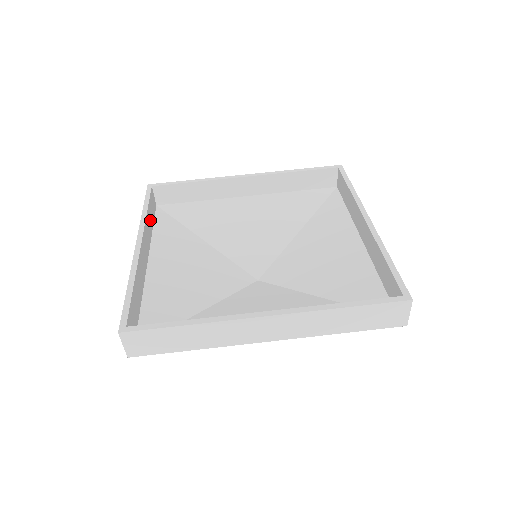
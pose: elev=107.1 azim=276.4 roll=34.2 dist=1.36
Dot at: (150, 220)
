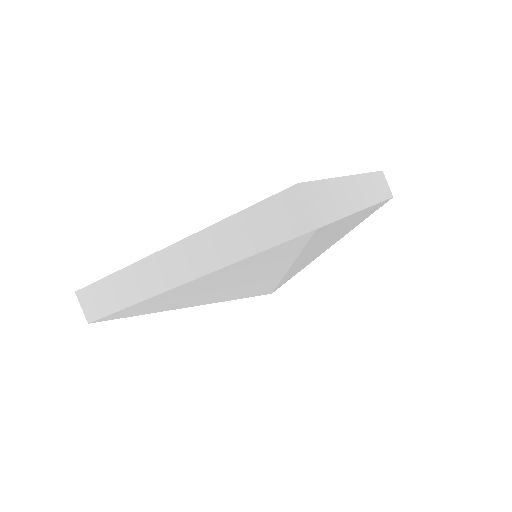
Dot at: occluded
